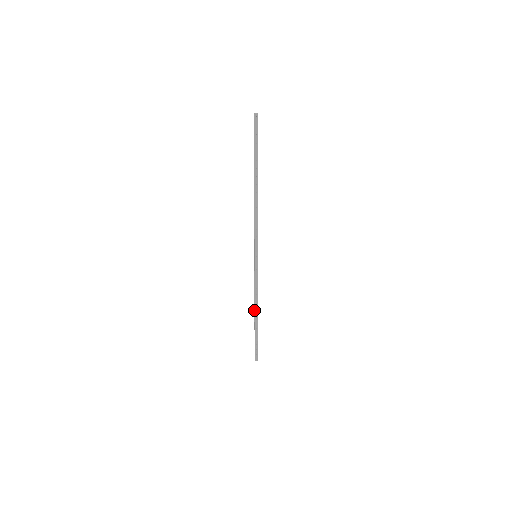
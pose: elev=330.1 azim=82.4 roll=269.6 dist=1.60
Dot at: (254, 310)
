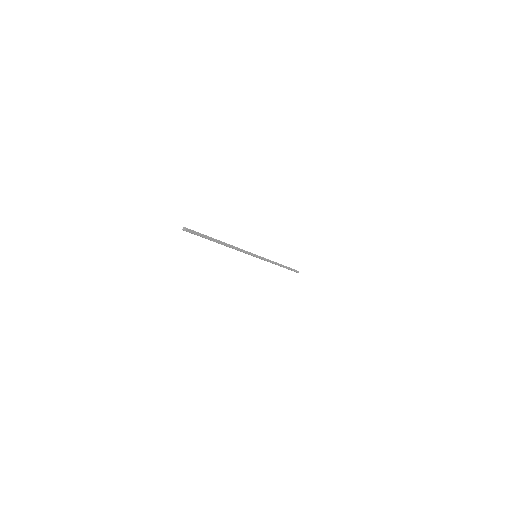
Dot at: occluded
